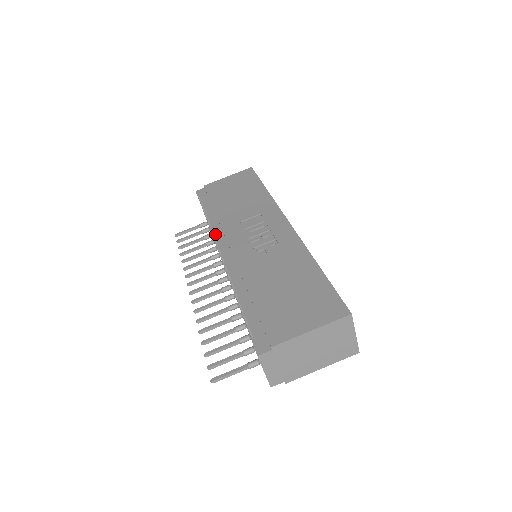
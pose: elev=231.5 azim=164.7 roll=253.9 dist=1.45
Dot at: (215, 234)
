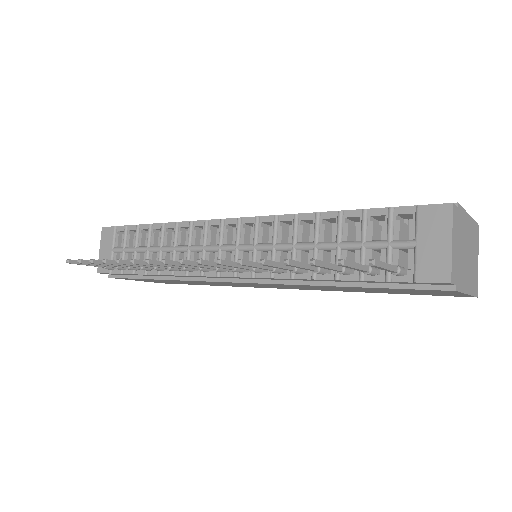
Dot at: (198, 221)
